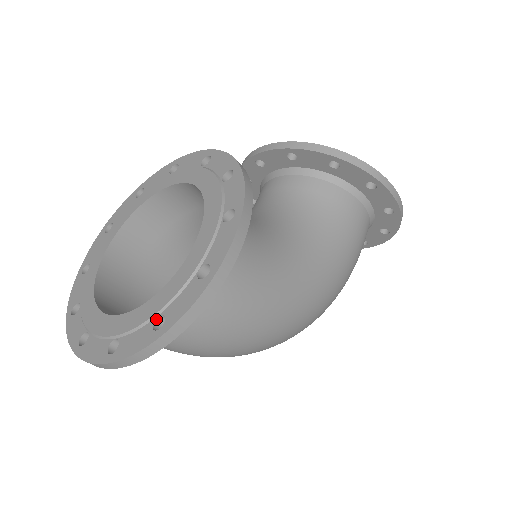
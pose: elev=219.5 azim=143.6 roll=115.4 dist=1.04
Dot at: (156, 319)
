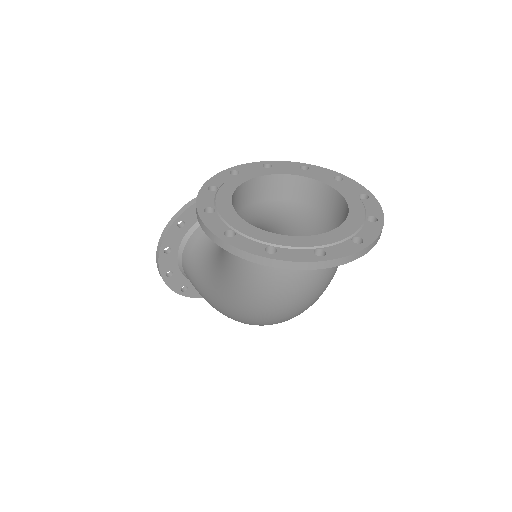
Dot at: (366, 219)
